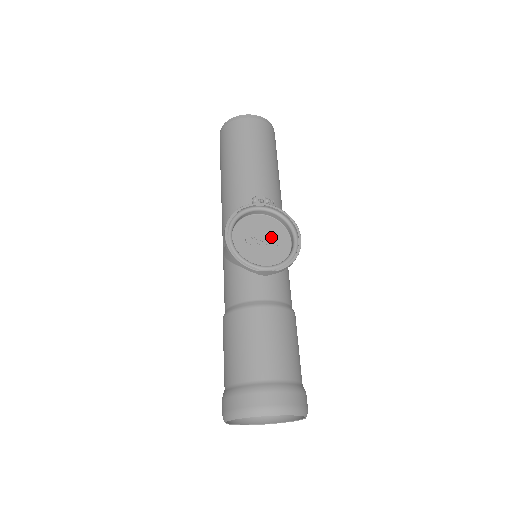
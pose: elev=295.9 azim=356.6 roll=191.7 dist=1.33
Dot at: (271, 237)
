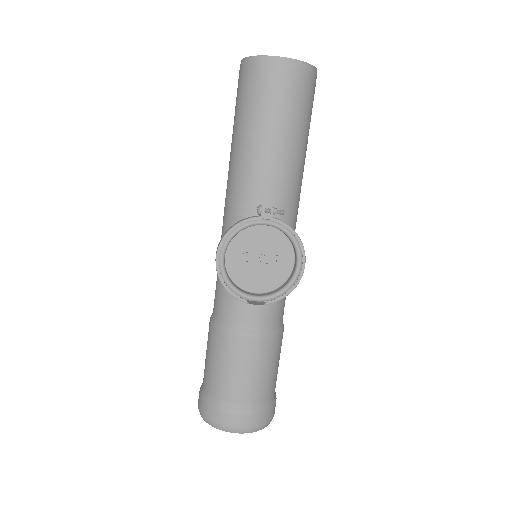
Dot at: (272, 256)
